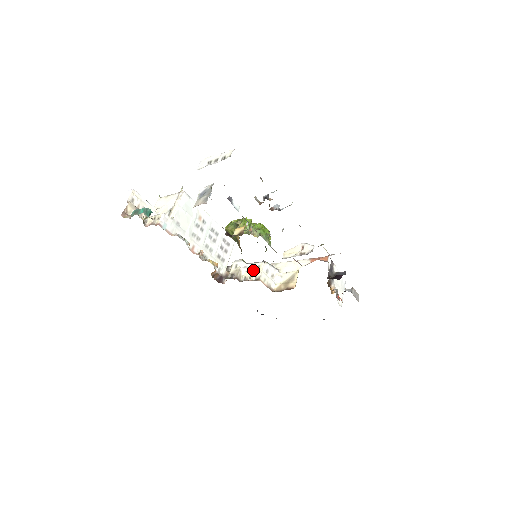
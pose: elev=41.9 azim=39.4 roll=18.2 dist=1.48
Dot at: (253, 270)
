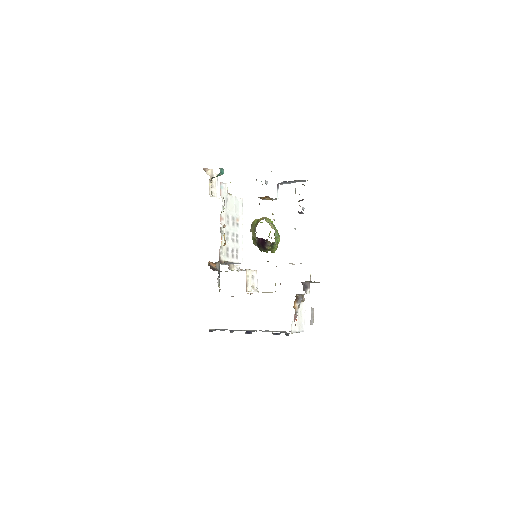
Dot at: occluded
